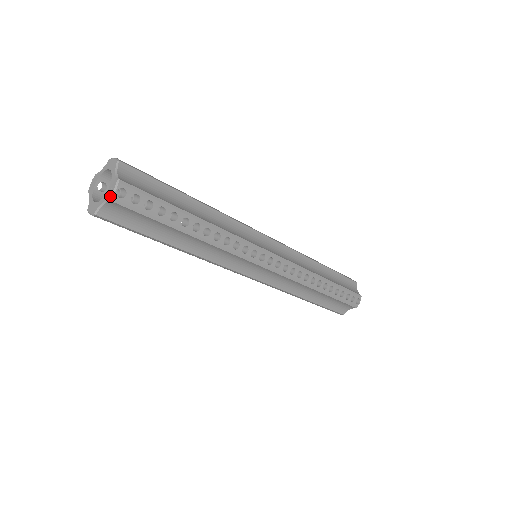
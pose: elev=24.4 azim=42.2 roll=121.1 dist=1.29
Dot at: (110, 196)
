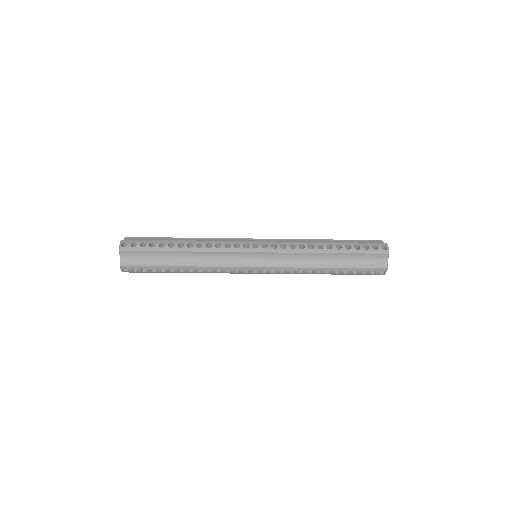
Dot at: (119, 249)
